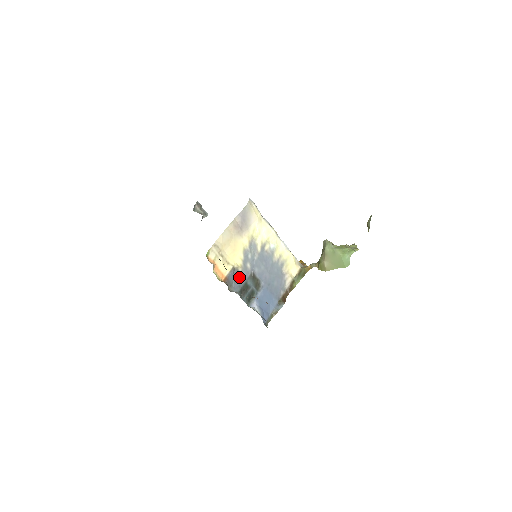
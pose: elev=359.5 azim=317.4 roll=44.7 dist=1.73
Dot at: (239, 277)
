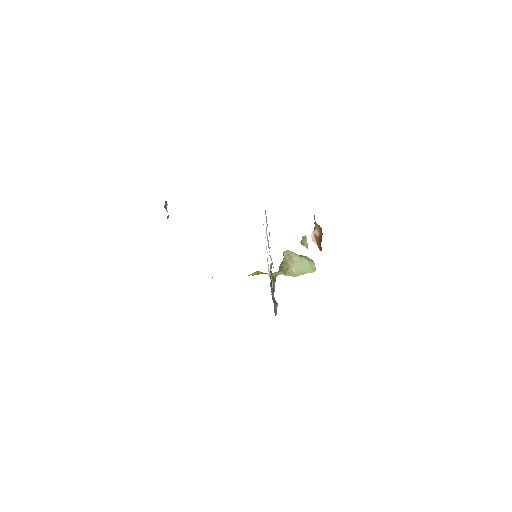
Dot at: occluded
